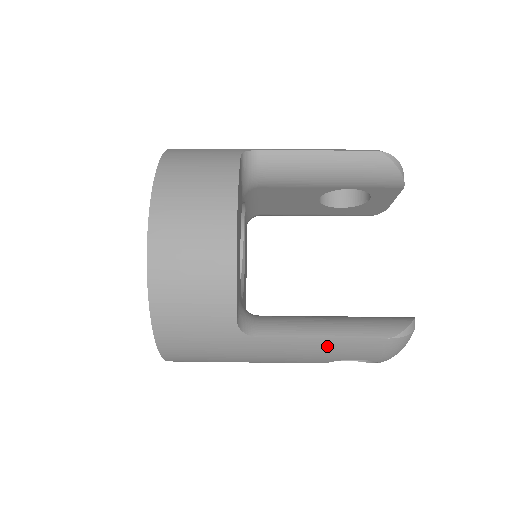
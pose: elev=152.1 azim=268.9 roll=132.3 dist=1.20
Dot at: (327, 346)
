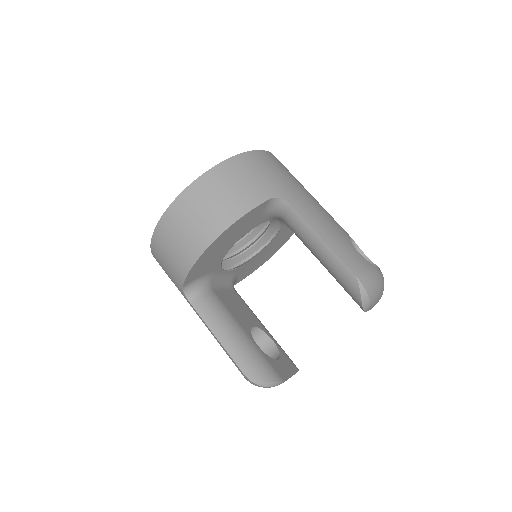
Dot at: (219, 343)
